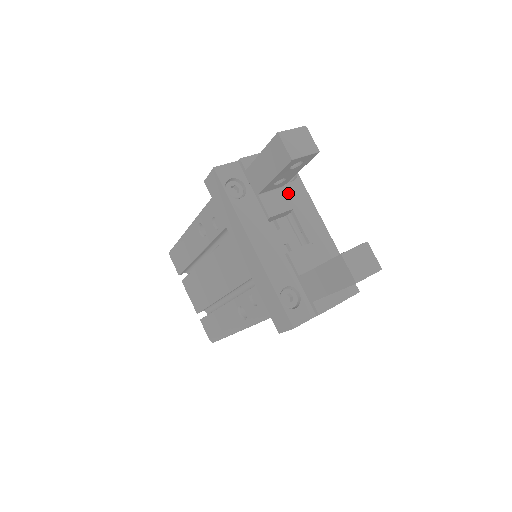
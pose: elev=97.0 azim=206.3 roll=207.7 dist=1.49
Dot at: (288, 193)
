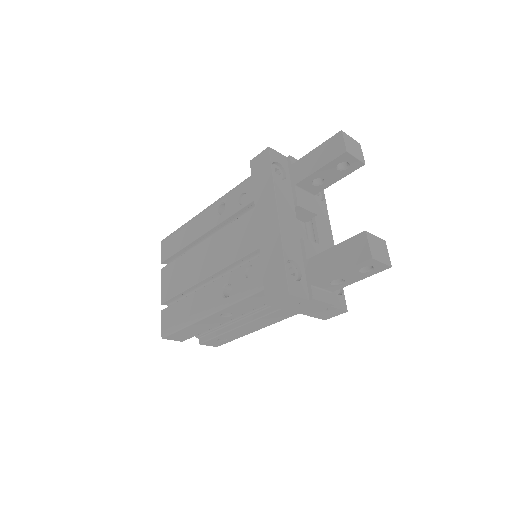
Dot at: occluded
